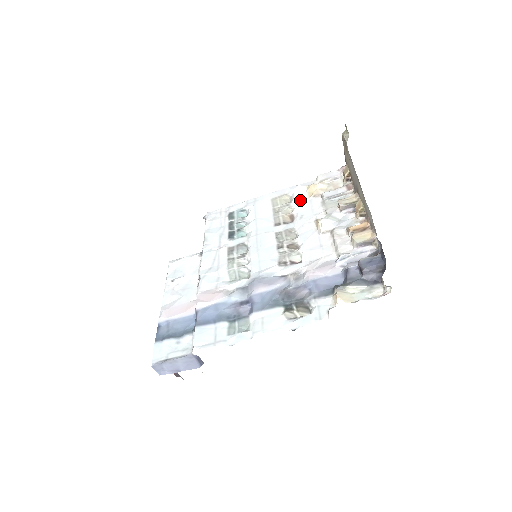
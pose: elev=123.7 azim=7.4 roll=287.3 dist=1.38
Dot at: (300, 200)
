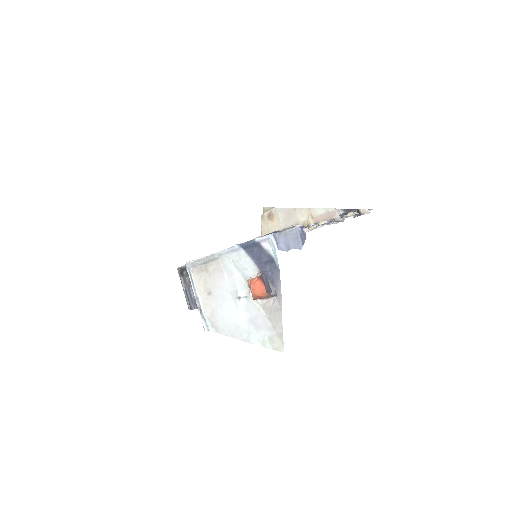
Dot at: occluded
